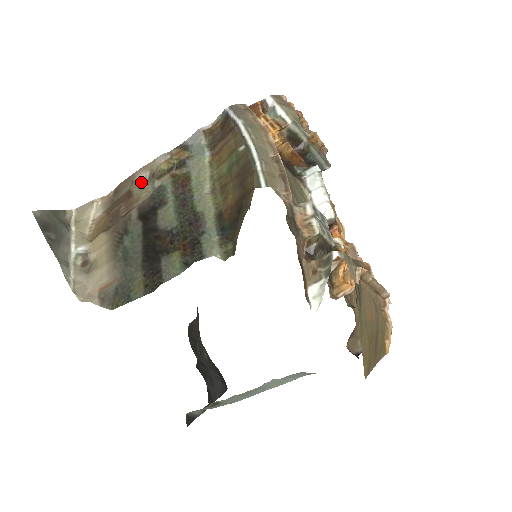
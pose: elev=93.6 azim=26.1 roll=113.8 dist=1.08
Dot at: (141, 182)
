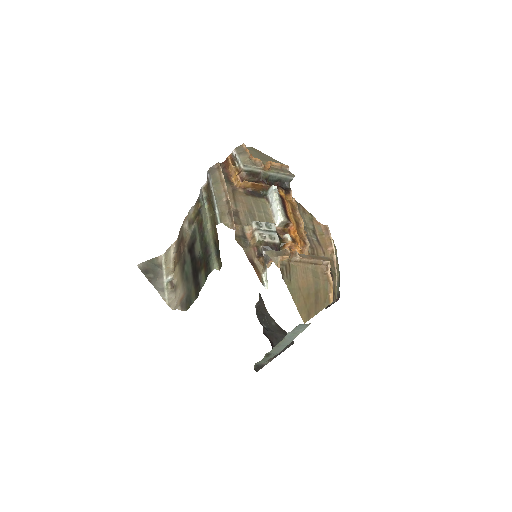
Dot at: (185, 229)
